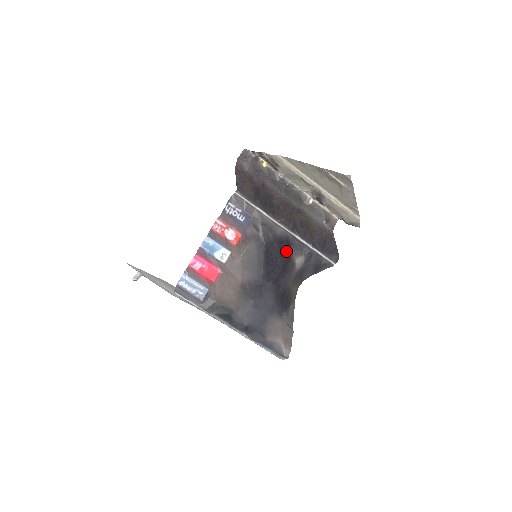
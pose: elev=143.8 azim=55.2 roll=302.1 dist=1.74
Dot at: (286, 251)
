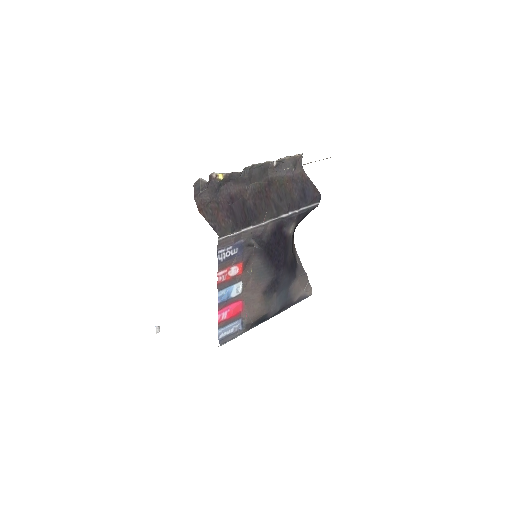
Dot at: (281, 236)
